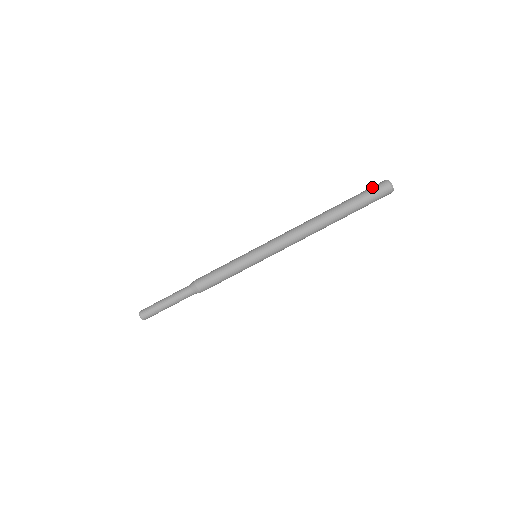
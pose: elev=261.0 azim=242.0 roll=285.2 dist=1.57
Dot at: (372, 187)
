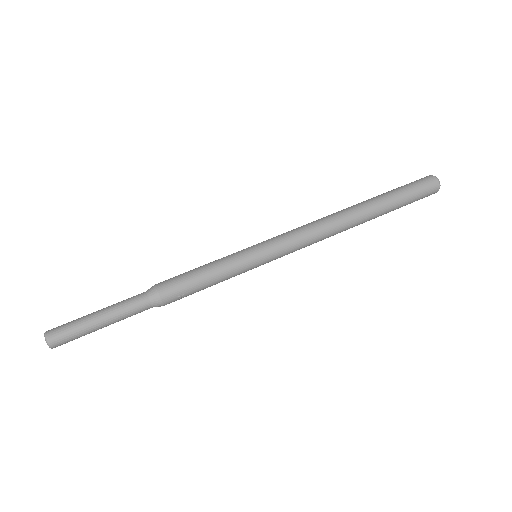
Dot at: occluded
